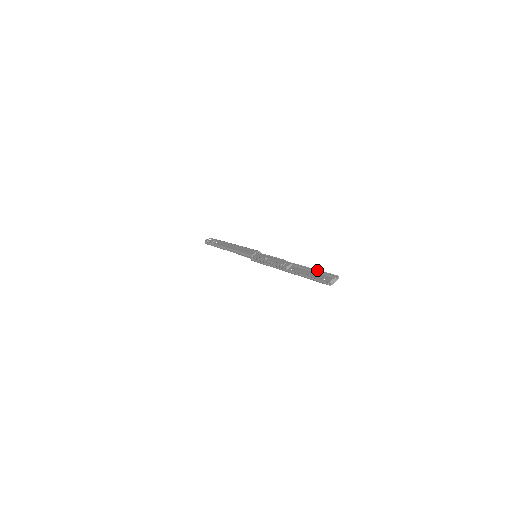
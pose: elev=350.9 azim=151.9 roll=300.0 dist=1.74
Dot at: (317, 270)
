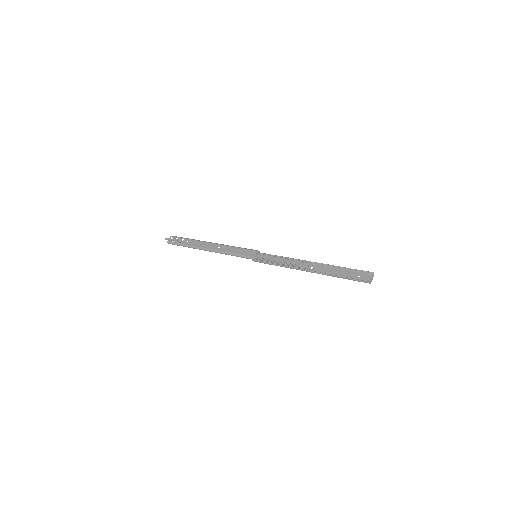
Dot at: (346, 268)
